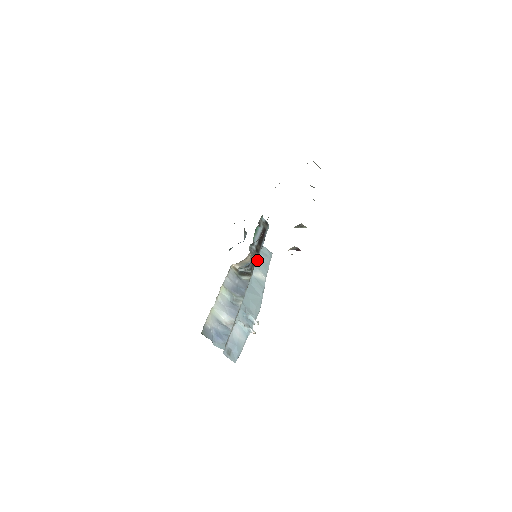
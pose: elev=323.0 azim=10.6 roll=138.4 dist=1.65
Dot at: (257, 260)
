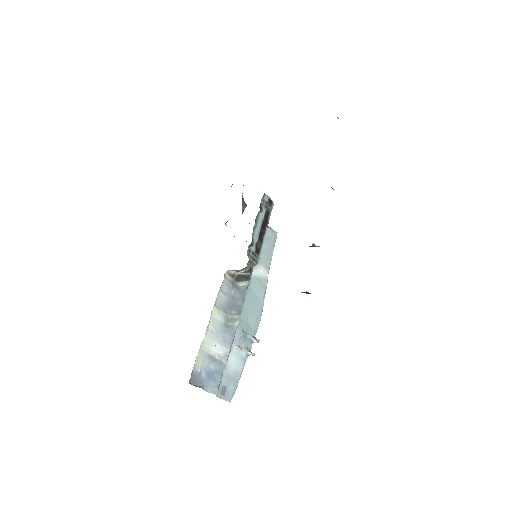
Dot at: occluded
